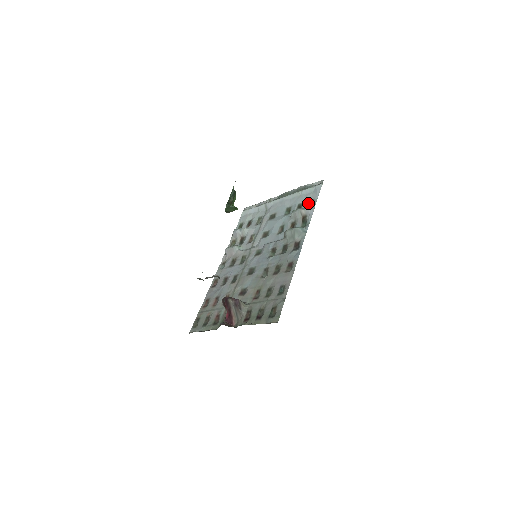
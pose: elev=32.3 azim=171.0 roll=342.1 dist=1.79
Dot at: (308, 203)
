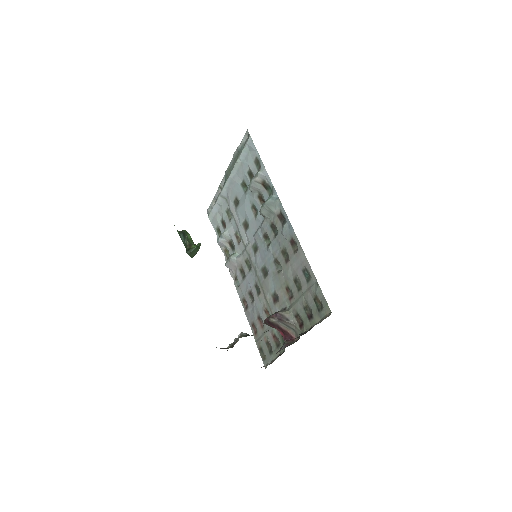
Dot at: (254, 165)
